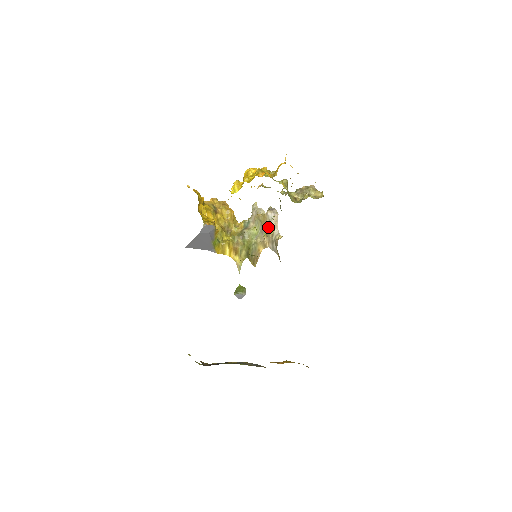
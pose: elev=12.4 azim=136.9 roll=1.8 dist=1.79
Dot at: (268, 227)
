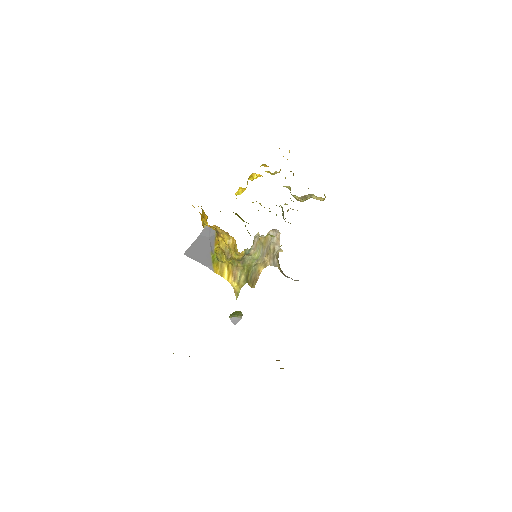
Dot at: (270, 245)
